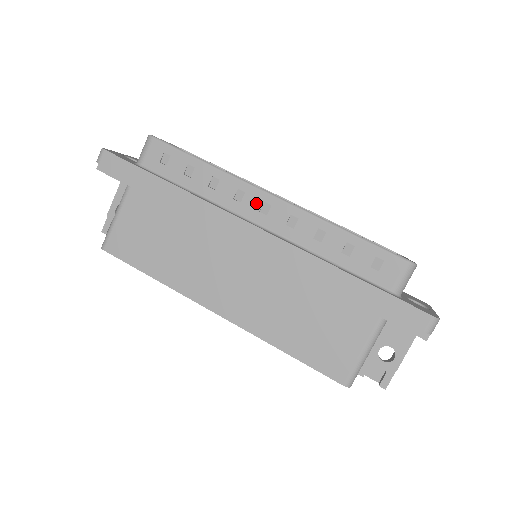
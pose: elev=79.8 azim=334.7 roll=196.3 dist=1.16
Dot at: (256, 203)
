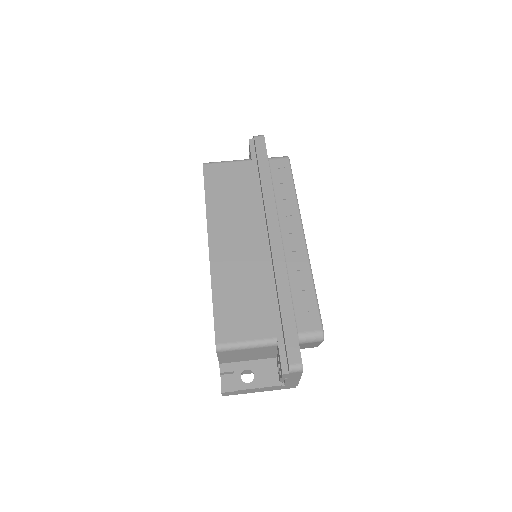
Dot at: (293, 229)
